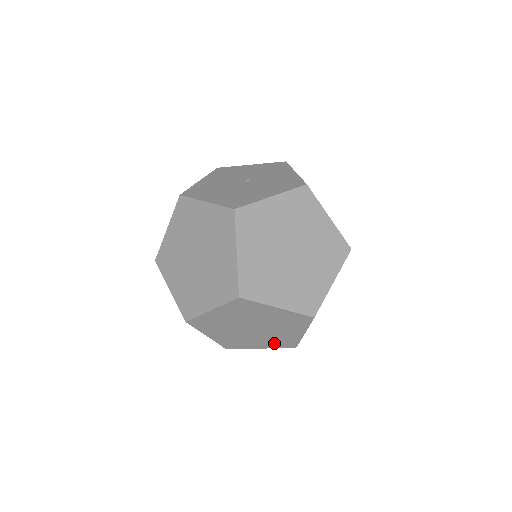
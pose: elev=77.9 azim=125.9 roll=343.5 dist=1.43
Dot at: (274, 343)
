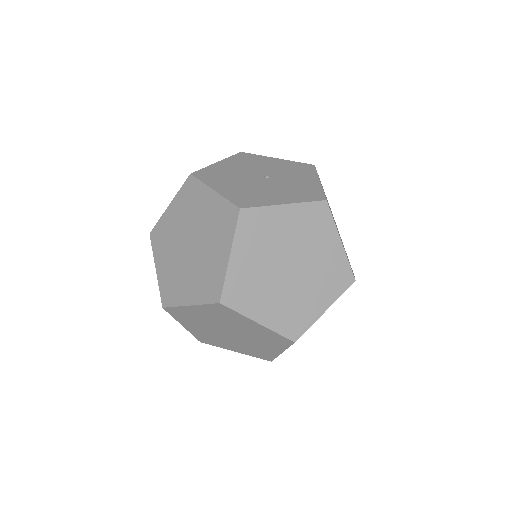
Dot at: (249, 351)
